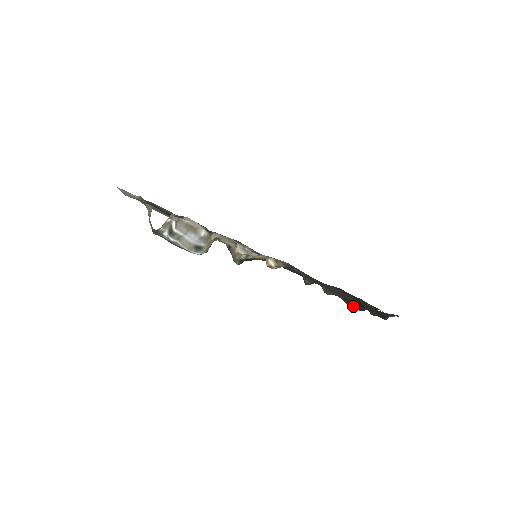
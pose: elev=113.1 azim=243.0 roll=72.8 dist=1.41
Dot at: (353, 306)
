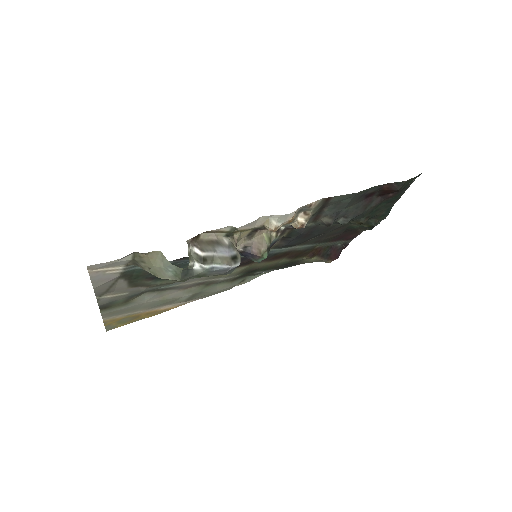
Dot at: (364, 222)
